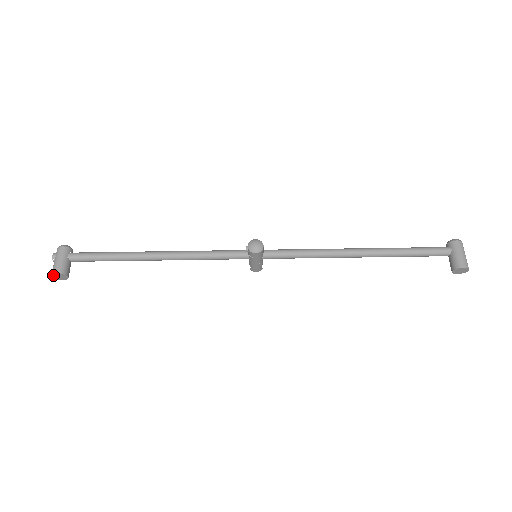
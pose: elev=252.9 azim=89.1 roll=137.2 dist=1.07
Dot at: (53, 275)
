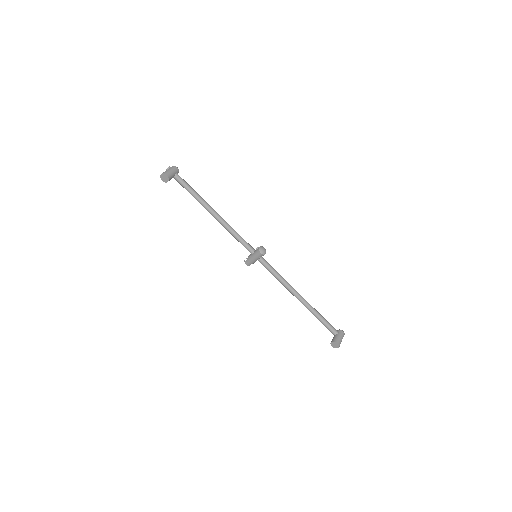
Dot at: (163, 174)
